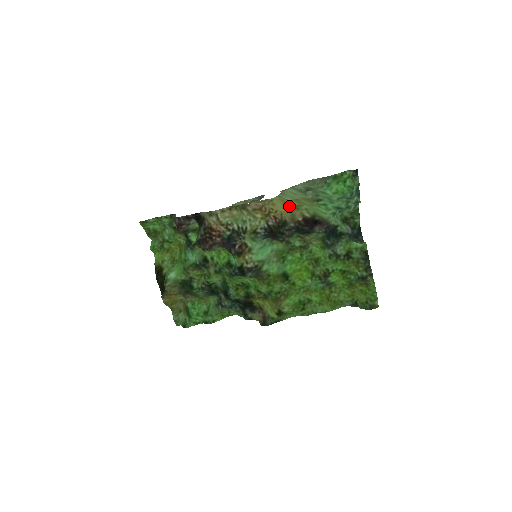
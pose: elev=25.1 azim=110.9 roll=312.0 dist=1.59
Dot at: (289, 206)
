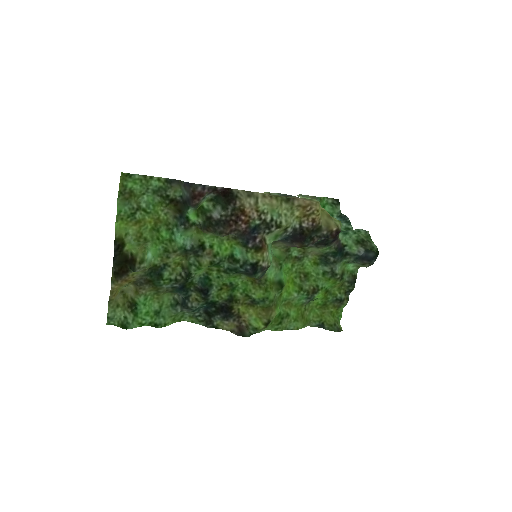
Dot at: (324, 213)
